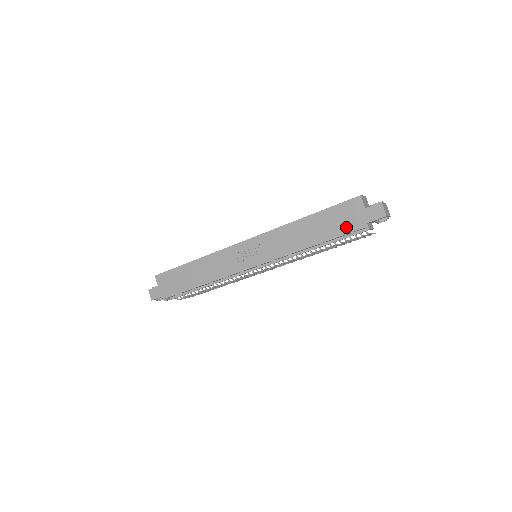
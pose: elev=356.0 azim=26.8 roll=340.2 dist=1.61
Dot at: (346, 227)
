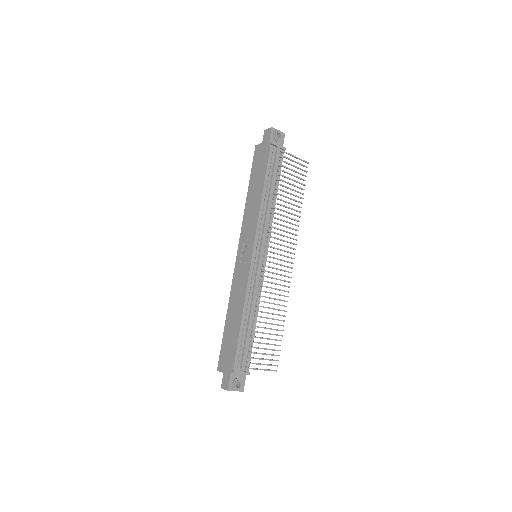
Dot at: (264, 160)
